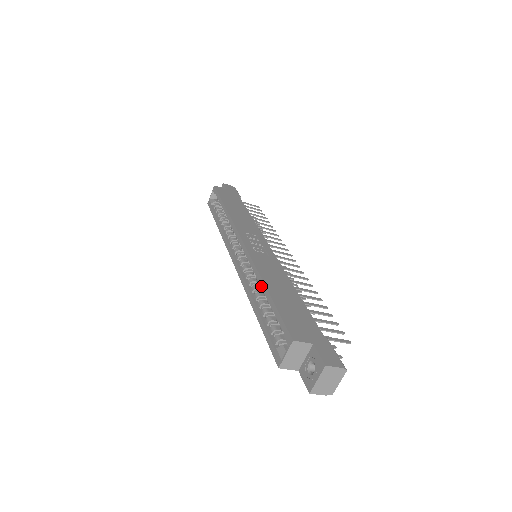
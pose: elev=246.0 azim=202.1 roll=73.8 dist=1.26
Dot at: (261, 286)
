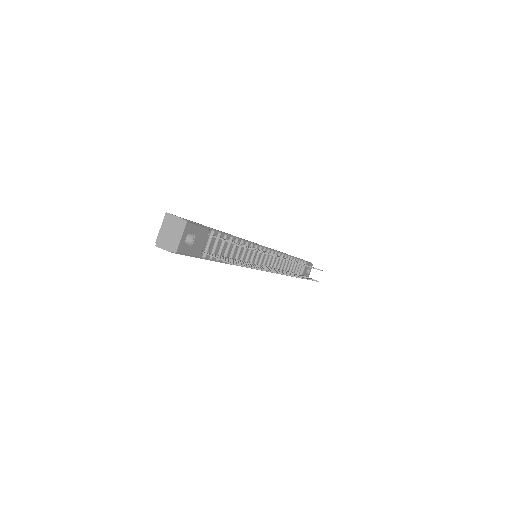
Dot at: occluded
